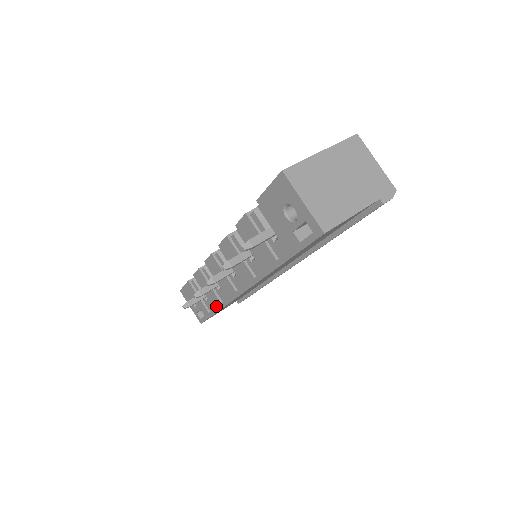
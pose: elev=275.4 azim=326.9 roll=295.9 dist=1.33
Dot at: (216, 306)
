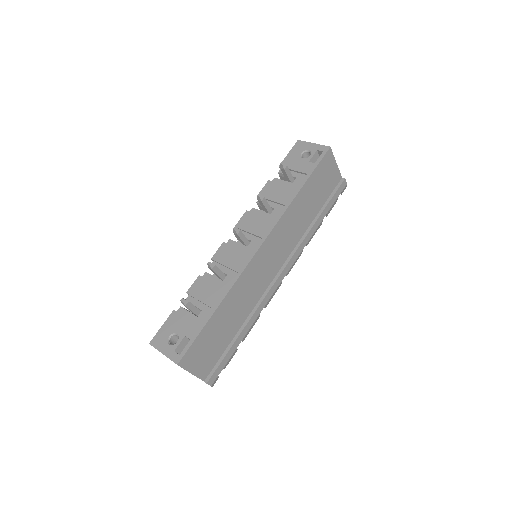
Dot at: (217, 301)
